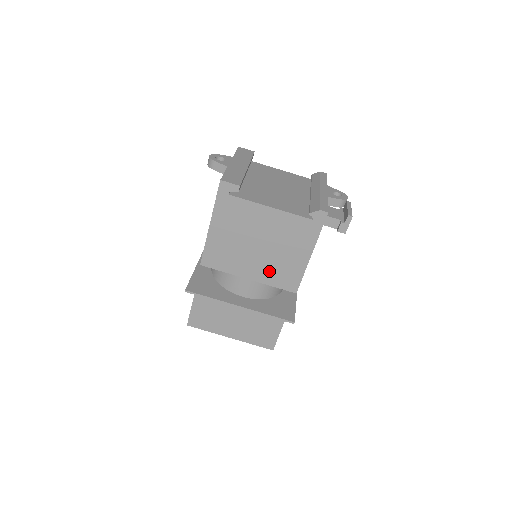
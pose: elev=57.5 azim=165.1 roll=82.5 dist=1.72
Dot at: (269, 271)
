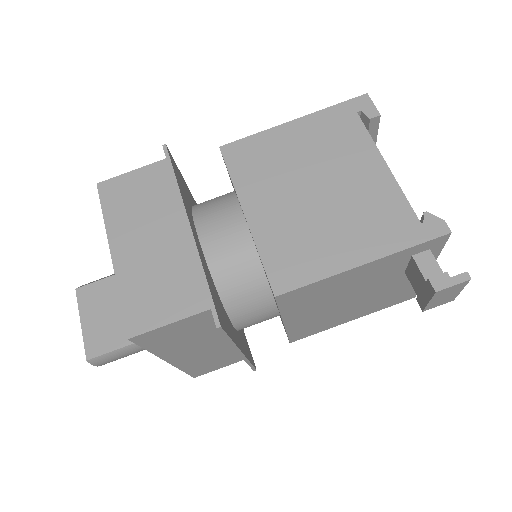
Dot at: (283, 231)
